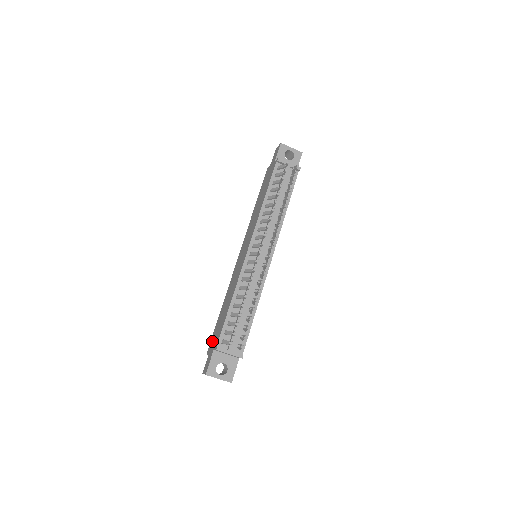
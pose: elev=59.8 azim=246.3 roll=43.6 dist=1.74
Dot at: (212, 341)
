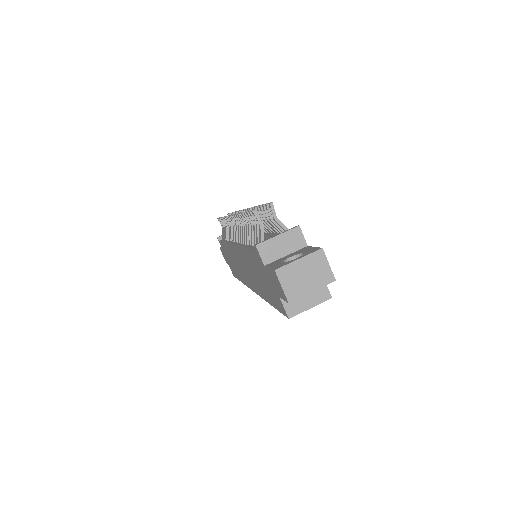
Dot at: (274, 297)
